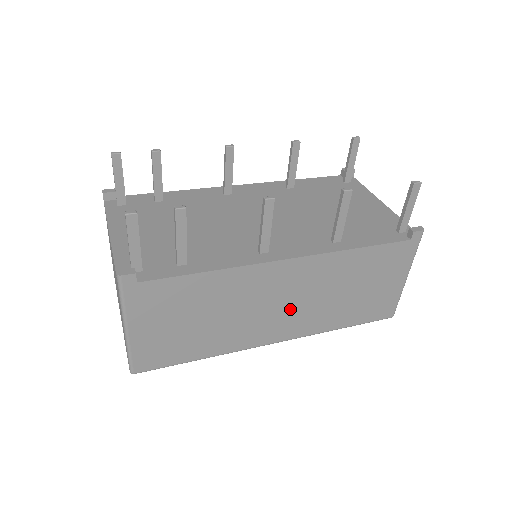
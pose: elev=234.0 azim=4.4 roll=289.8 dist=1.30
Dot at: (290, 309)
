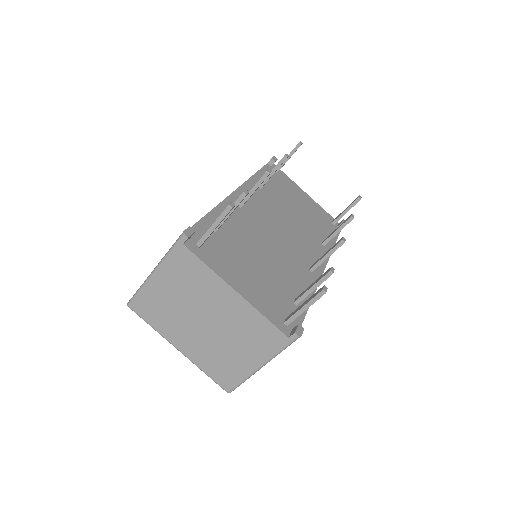
Dot at: occluded
